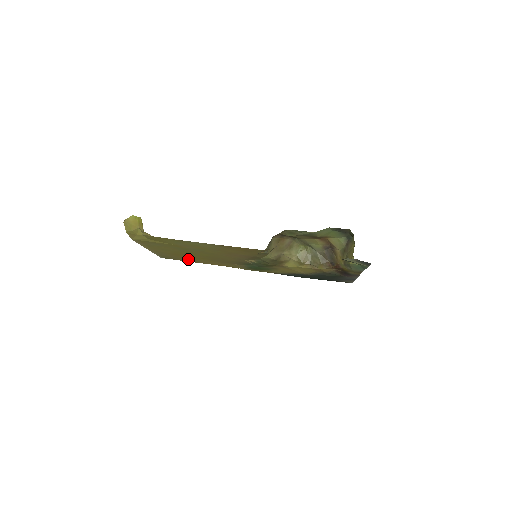
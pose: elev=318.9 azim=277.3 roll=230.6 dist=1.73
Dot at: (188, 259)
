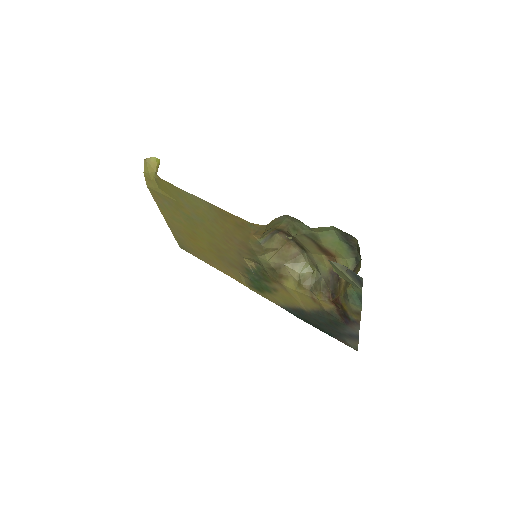
Dot at: (200, 253)
